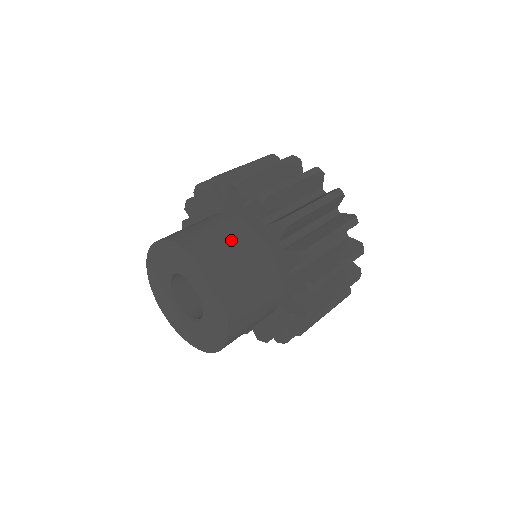
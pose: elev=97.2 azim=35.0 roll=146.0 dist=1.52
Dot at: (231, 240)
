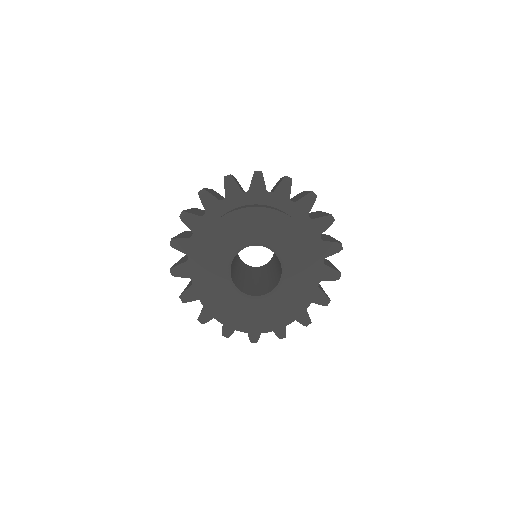
Dot at: occluded
